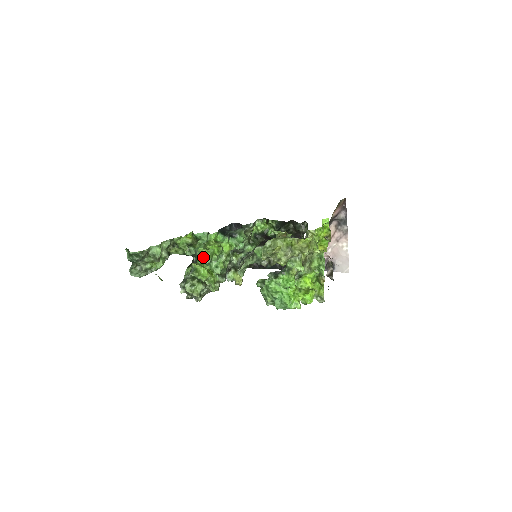
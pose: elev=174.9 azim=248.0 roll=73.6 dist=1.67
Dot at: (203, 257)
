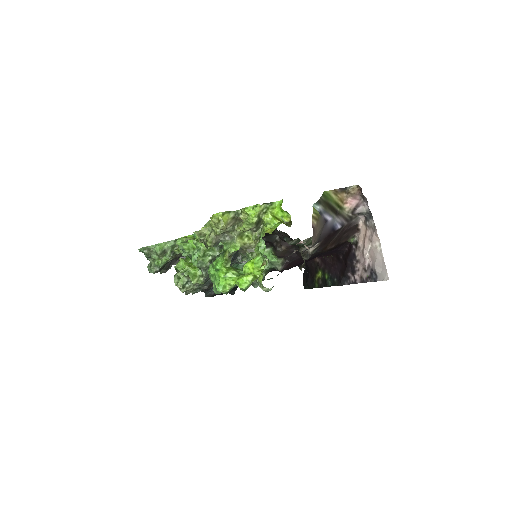
Dot at: occluded
